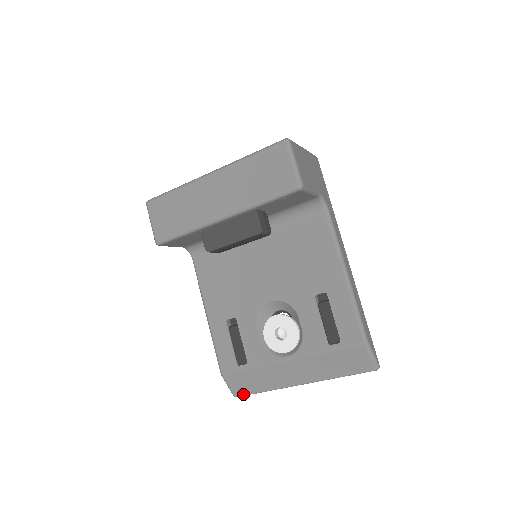
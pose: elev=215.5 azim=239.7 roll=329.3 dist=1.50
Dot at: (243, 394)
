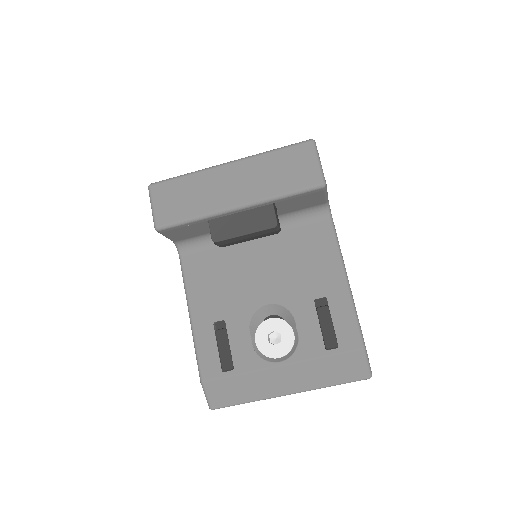
Dot at: (222, 406)
